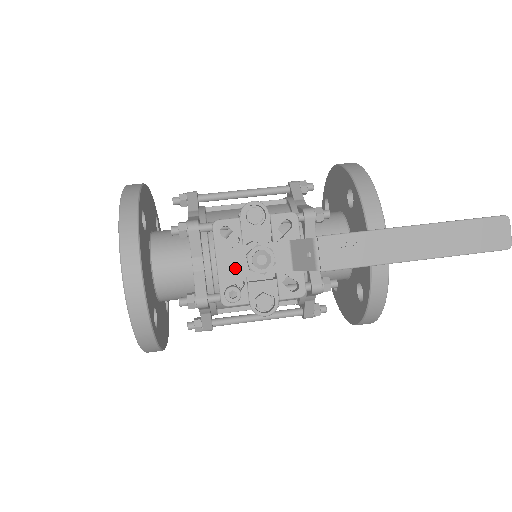
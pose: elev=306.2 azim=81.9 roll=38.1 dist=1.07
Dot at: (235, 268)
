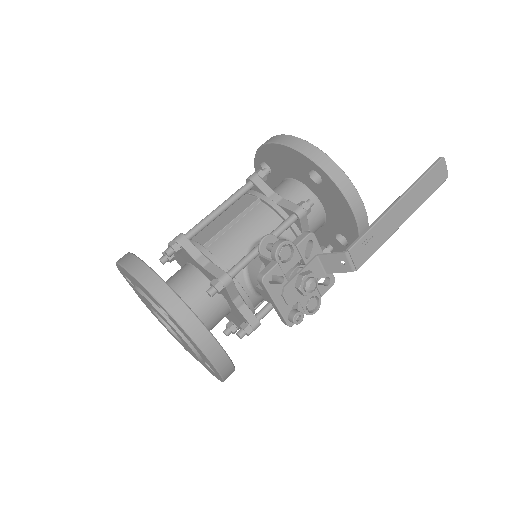
Dot at: (291, 300)
